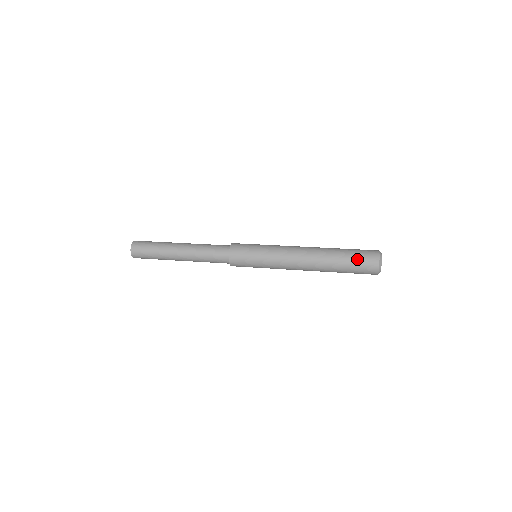
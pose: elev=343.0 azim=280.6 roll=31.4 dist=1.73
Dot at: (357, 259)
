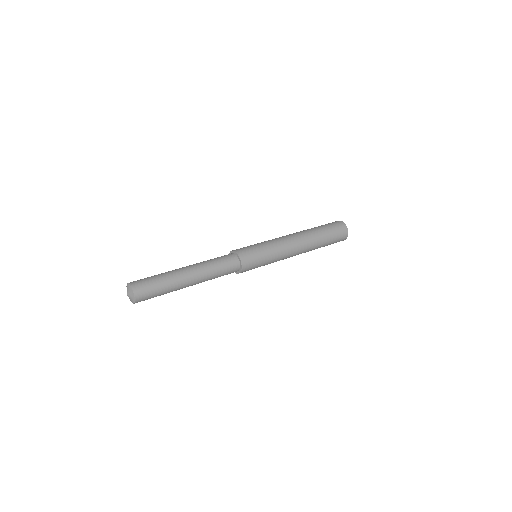
Dot at: (331, 226)
